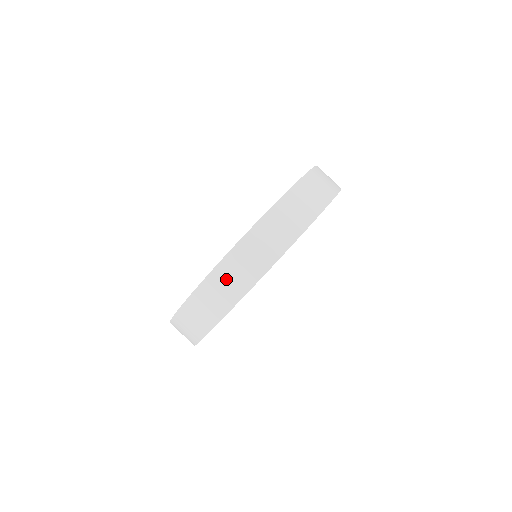
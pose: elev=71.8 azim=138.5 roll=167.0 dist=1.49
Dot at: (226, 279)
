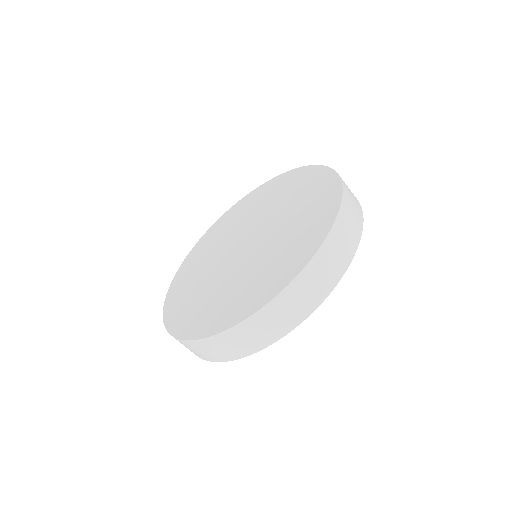
Dot at: (316, 277)
